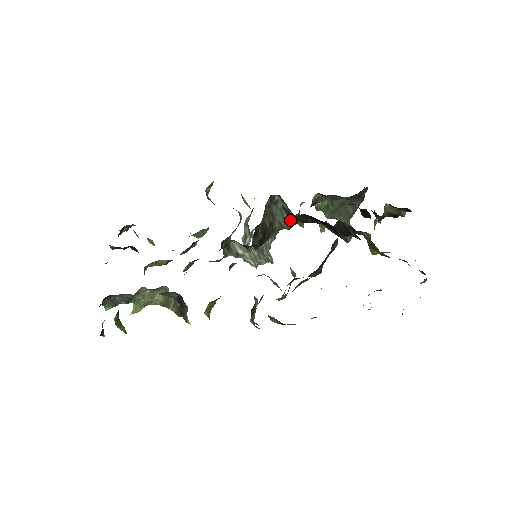
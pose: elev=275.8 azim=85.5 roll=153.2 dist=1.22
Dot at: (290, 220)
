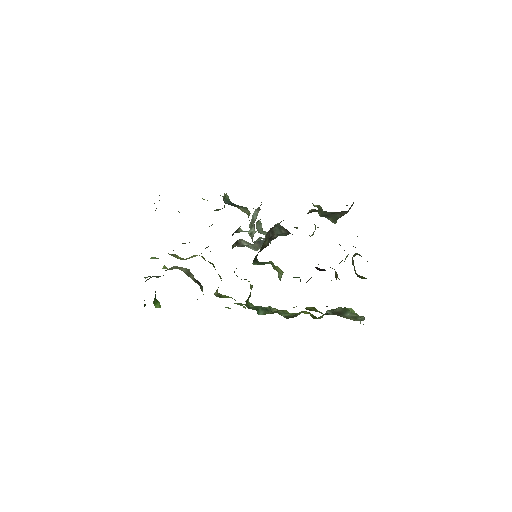
Dot at: (286, 233)
